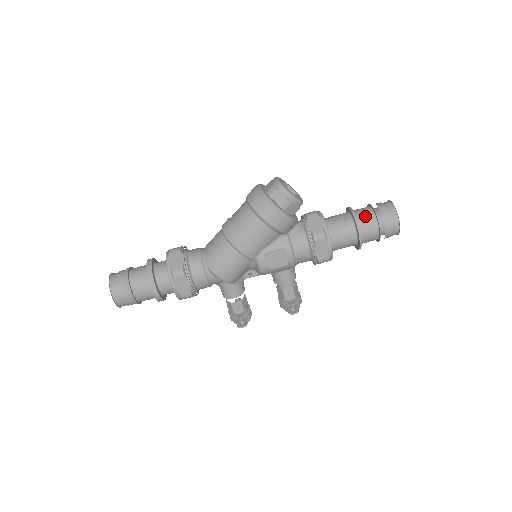
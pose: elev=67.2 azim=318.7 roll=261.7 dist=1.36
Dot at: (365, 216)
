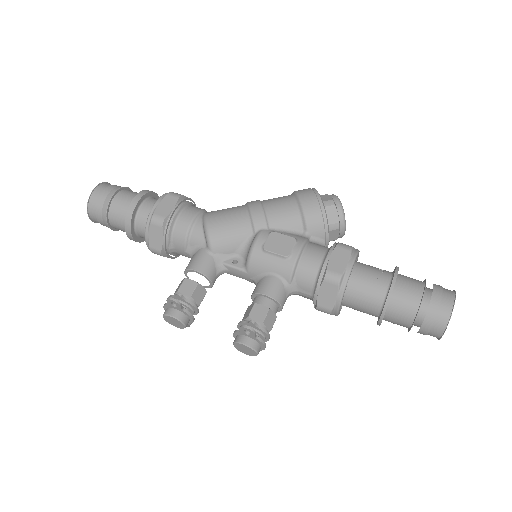
Dot at: occluded
